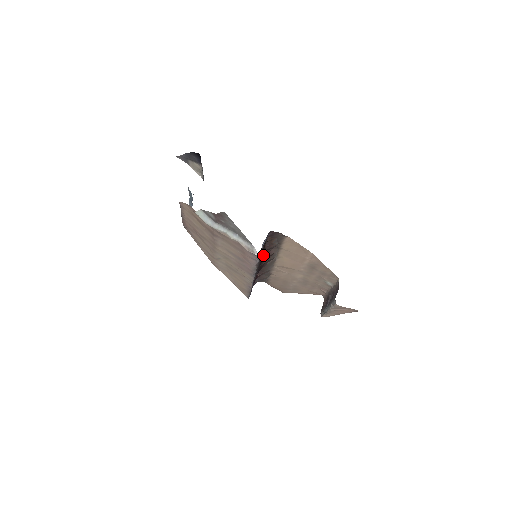
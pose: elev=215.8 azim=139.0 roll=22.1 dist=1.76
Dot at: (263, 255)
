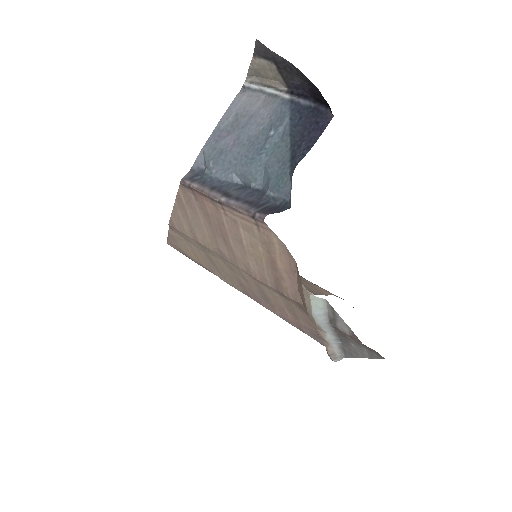
Dot at: occluded
